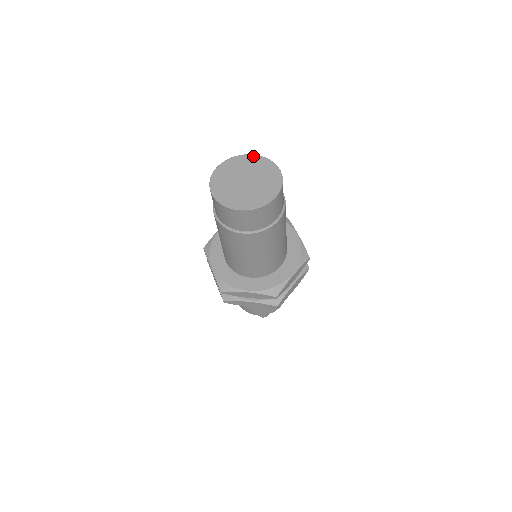
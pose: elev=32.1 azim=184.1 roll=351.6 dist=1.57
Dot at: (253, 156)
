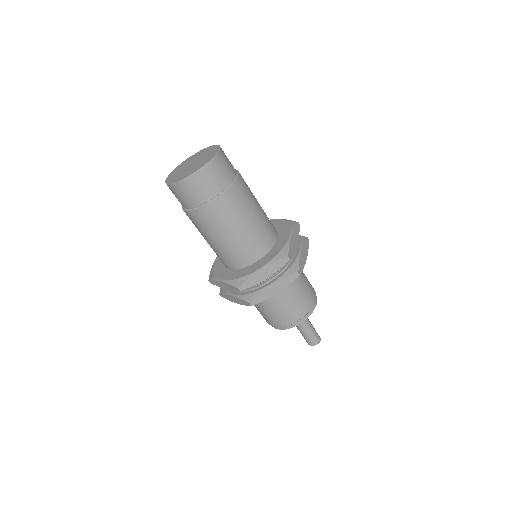
Dot at: (191, 156)
